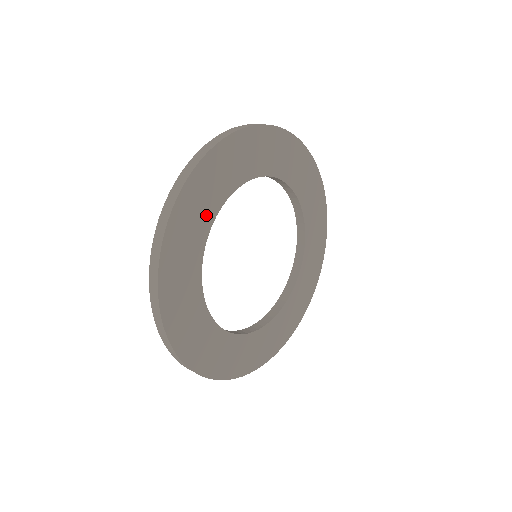
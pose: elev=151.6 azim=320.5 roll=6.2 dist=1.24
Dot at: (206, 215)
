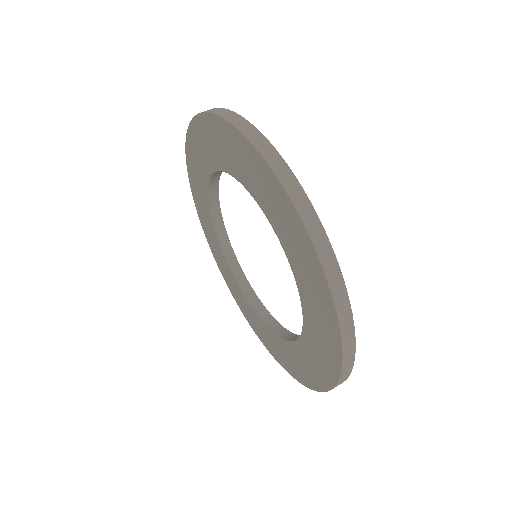
Dot at: occluded
